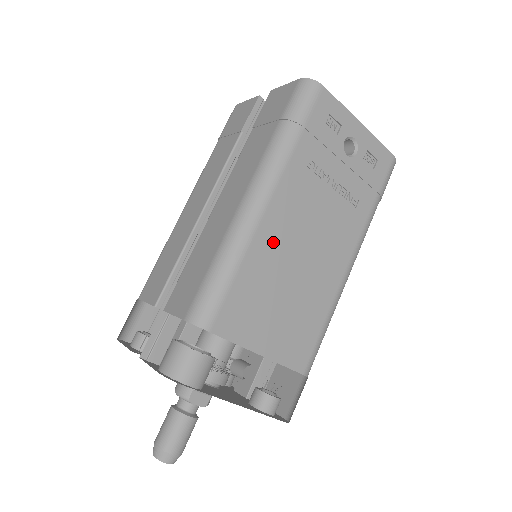
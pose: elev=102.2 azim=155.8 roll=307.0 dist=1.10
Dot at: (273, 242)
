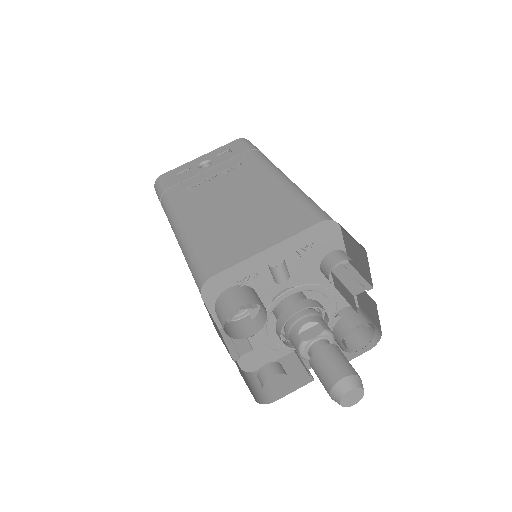
Dot at: (205, 220)
